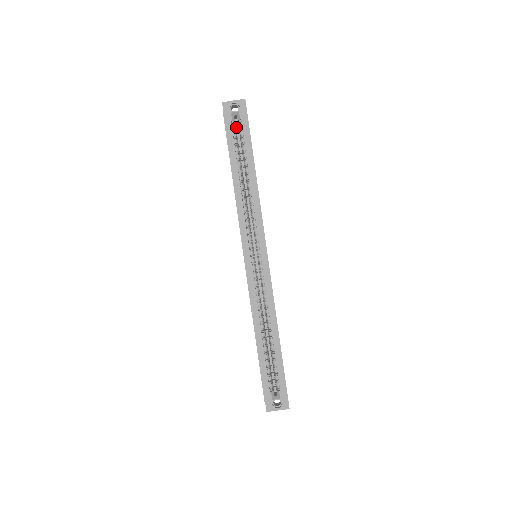
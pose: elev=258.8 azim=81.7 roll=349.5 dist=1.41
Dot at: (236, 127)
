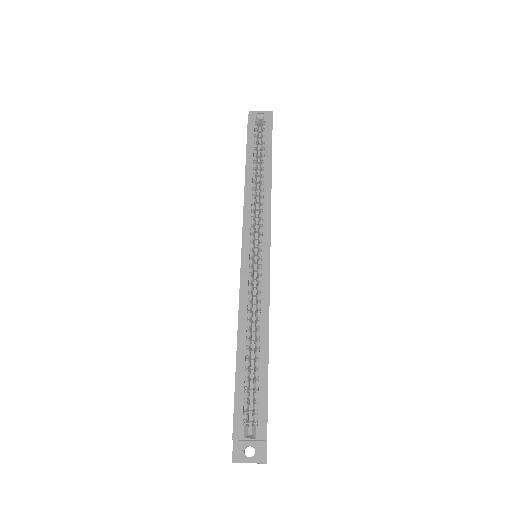
Dot at: occluded
